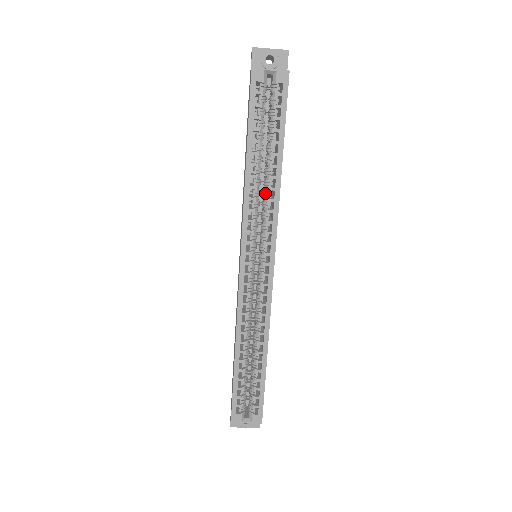
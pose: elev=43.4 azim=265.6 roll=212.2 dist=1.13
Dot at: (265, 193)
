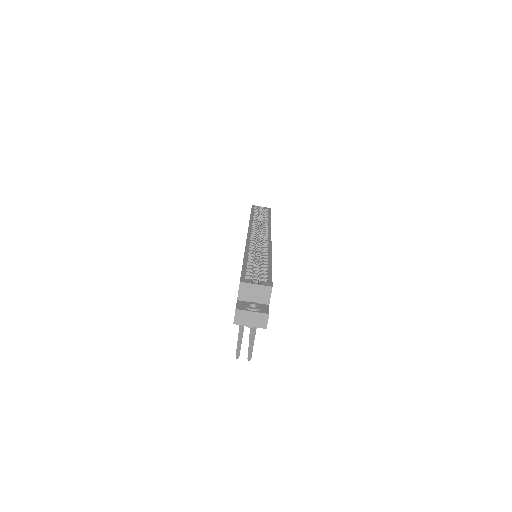
Dot at: occluded
